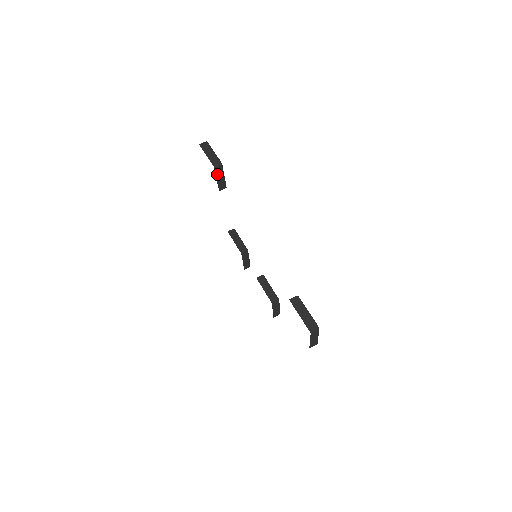
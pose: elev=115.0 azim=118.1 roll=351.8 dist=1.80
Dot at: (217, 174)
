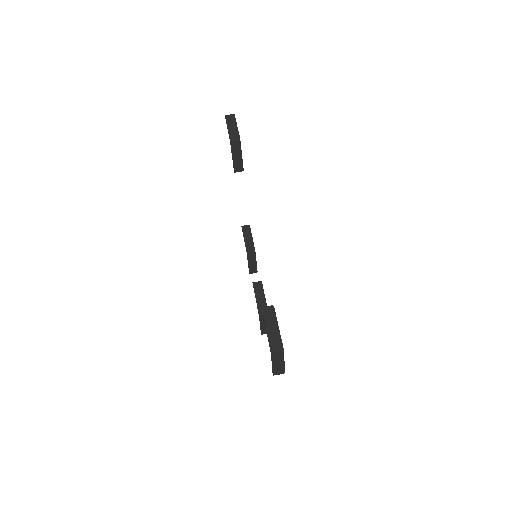
Dot at: (233, 150)
